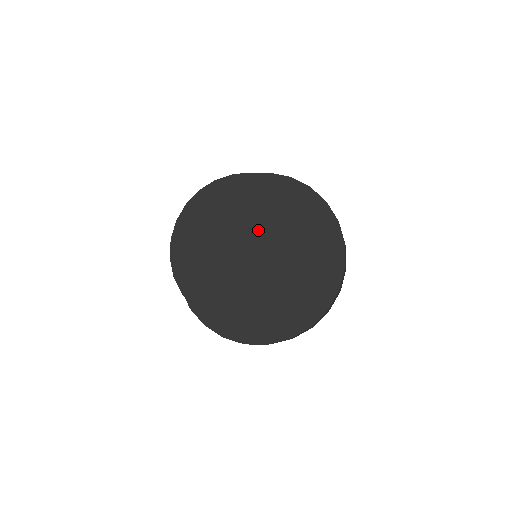
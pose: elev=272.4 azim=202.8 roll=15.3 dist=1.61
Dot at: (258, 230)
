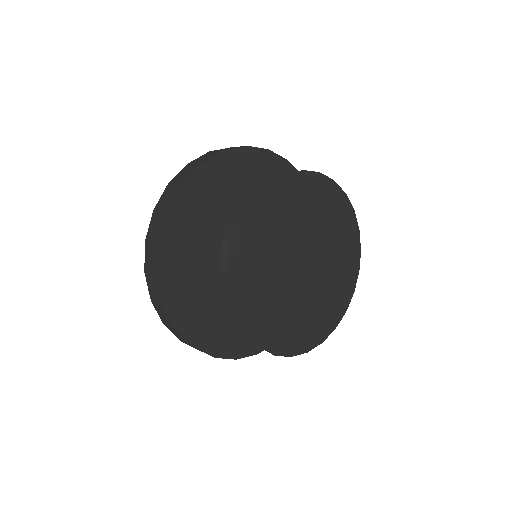
Dot at: (313, 237)
